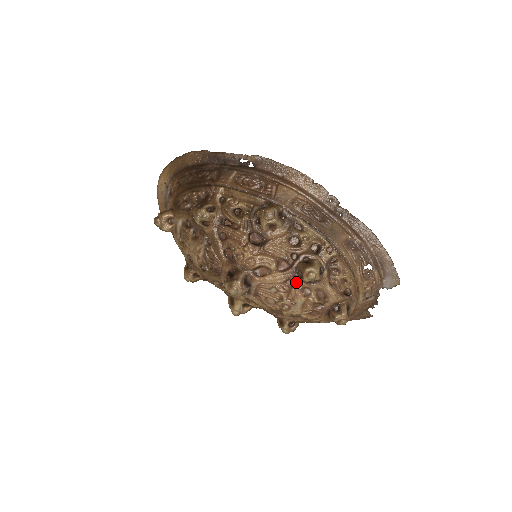
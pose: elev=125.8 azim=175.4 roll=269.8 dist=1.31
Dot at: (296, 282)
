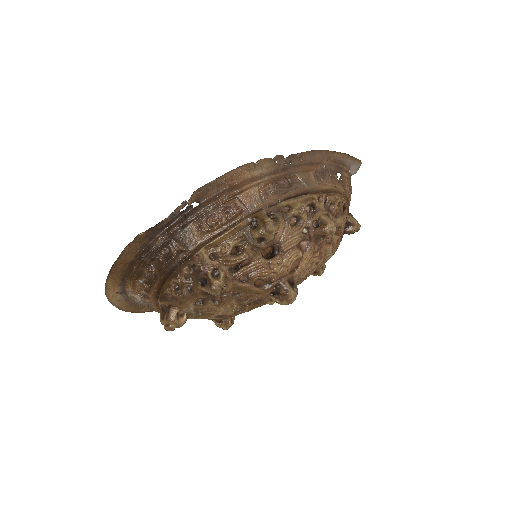
Dot at: (320, 244)
